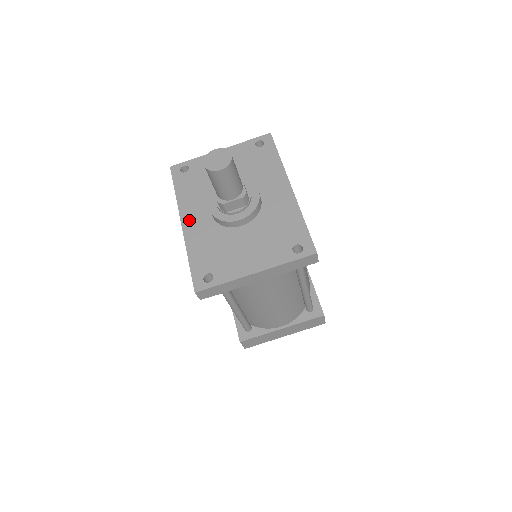
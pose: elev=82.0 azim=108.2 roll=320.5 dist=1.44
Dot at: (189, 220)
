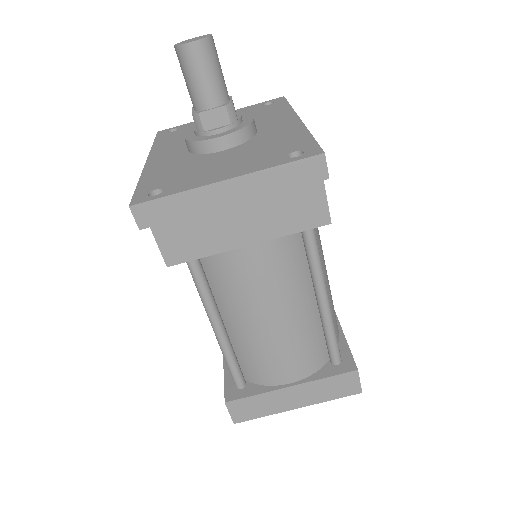
Dot at: (157, 157)
